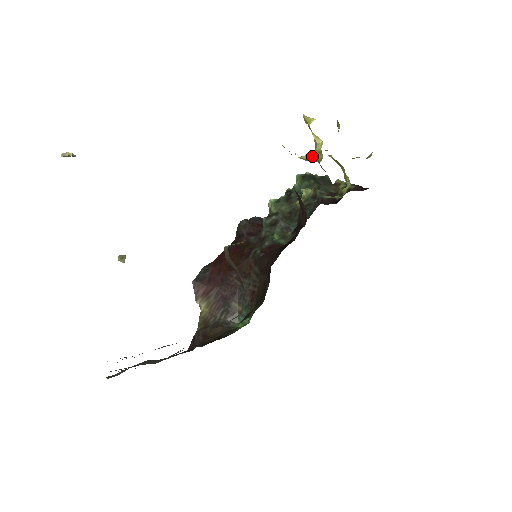
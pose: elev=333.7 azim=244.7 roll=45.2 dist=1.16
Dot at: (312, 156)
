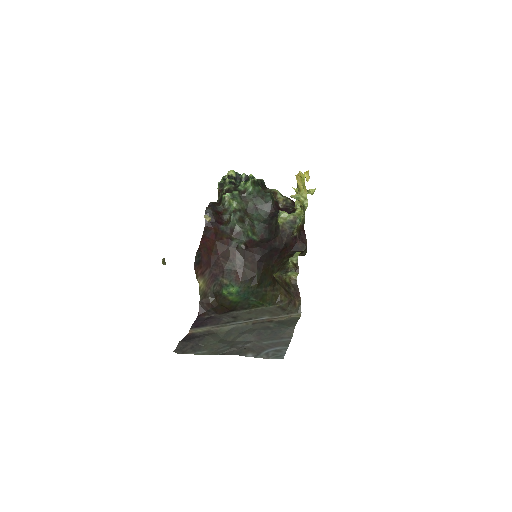
Dot at: (299, 198)
